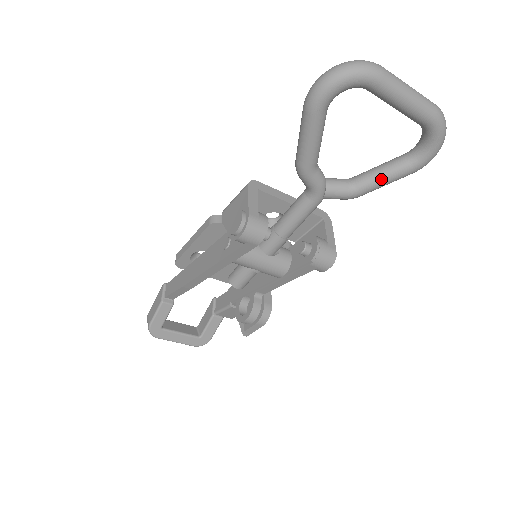
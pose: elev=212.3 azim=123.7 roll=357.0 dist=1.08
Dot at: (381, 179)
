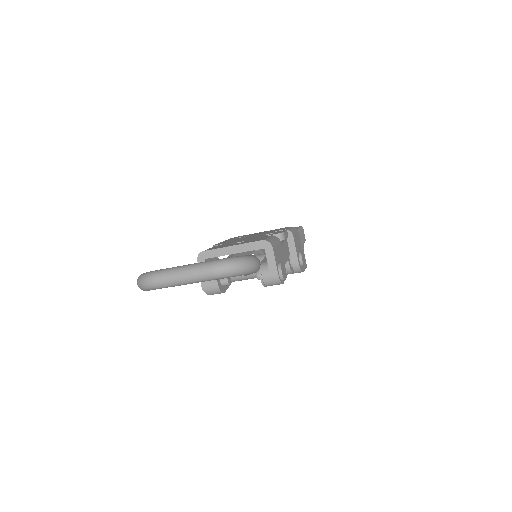
Dot at: occluded
